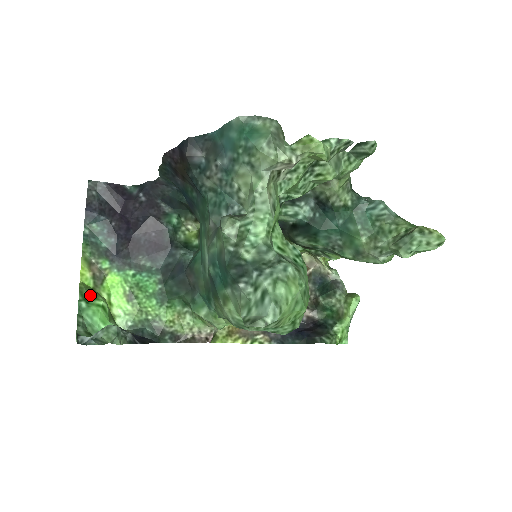
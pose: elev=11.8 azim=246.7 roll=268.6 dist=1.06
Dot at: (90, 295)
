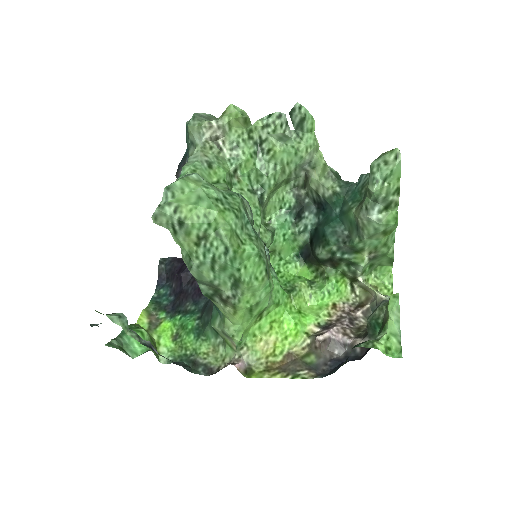
Dot at: (136, 327)
